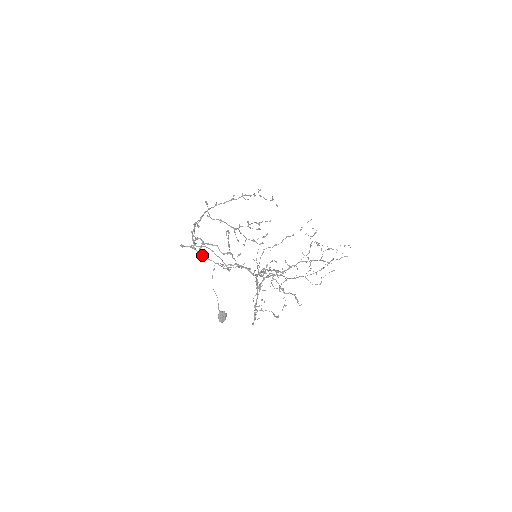
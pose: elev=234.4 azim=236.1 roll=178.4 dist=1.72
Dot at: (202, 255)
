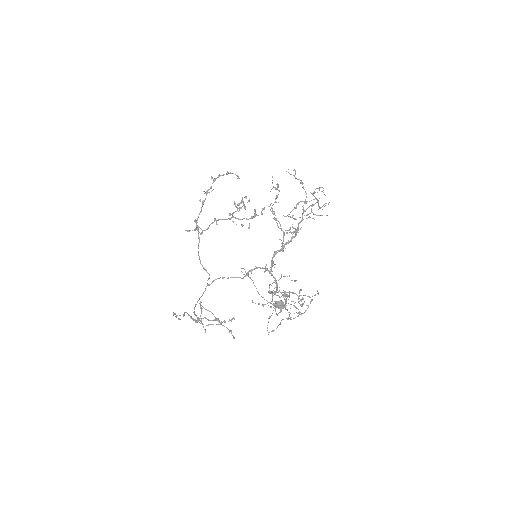
Dot at: occluded
